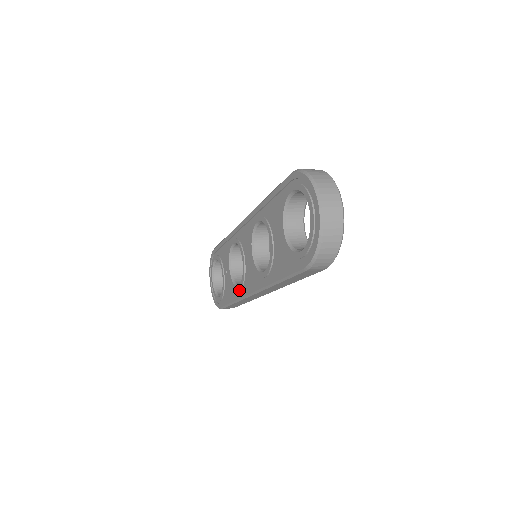
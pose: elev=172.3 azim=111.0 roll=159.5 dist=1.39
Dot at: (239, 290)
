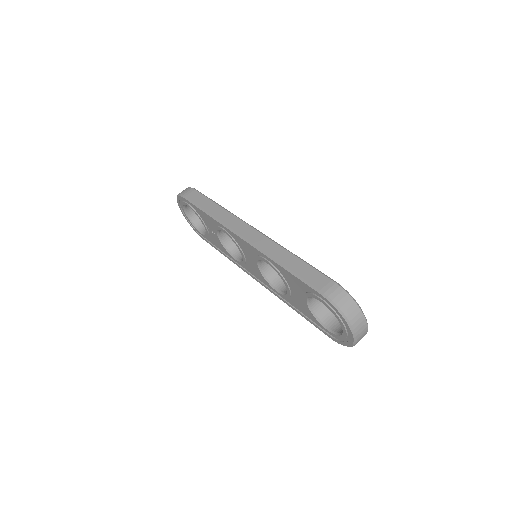
Dot at: (237, 262)
